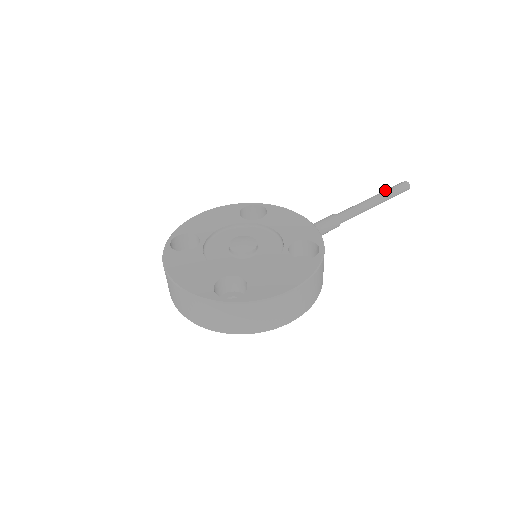
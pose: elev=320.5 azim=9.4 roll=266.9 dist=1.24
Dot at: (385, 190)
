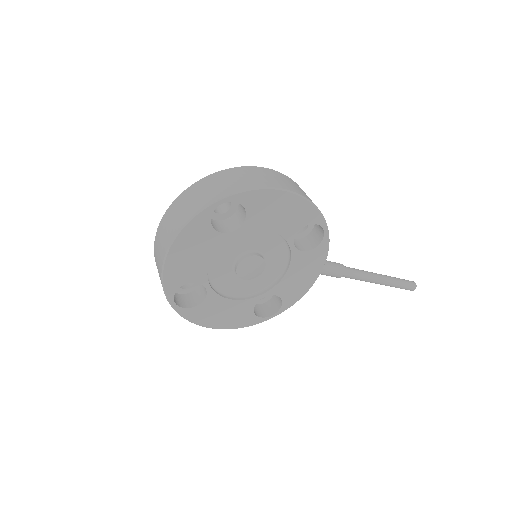
Dot at: (397, 283)
